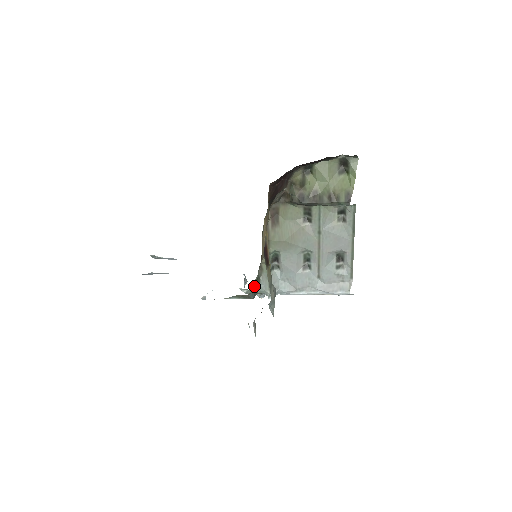
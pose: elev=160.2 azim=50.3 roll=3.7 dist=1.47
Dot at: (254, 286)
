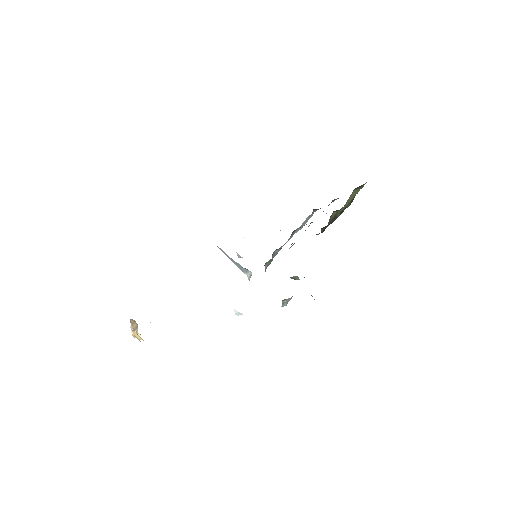
Dot at: occluded
